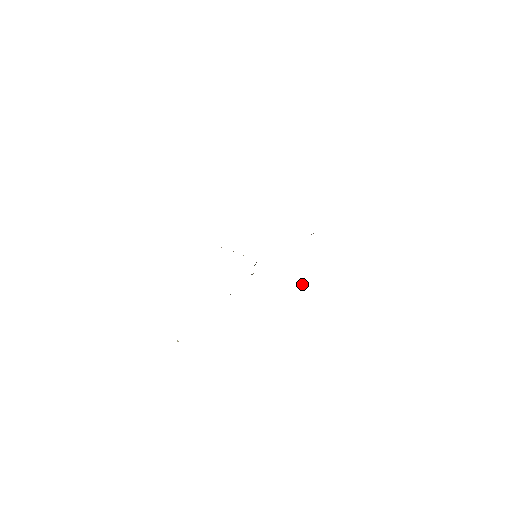
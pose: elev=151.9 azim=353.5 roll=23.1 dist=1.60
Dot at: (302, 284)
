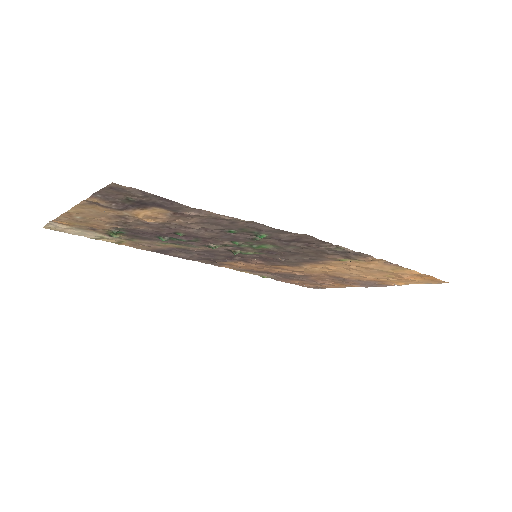
Dot at: (187, 215)
